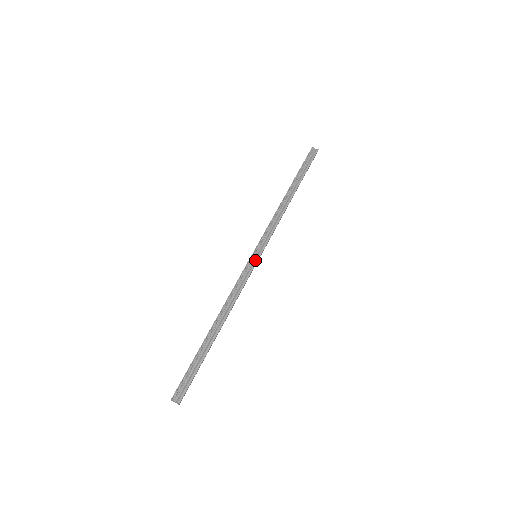
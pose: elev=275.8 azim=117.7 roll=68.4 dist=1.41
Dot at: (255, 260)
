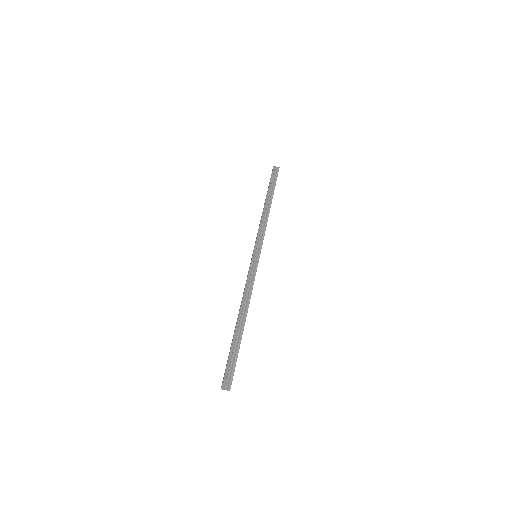
Dot at: (257, 258)
